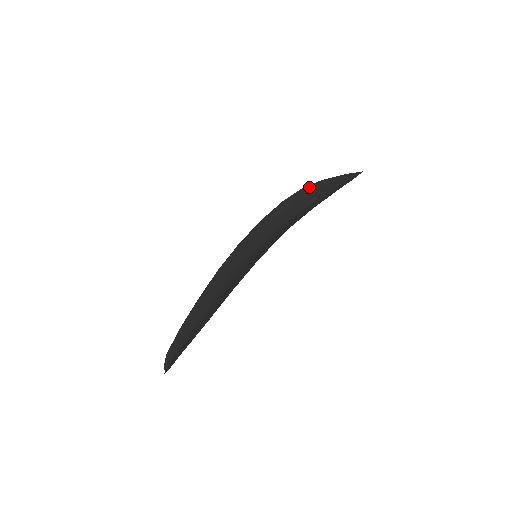
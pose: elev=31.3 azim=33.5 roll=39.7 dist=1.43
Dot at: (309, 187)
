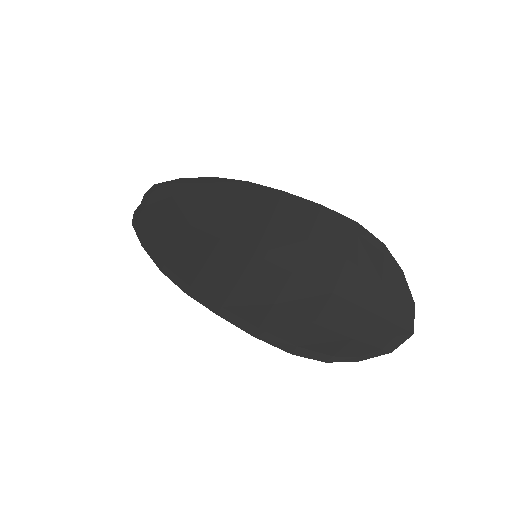
Dot at: (384, 259)
